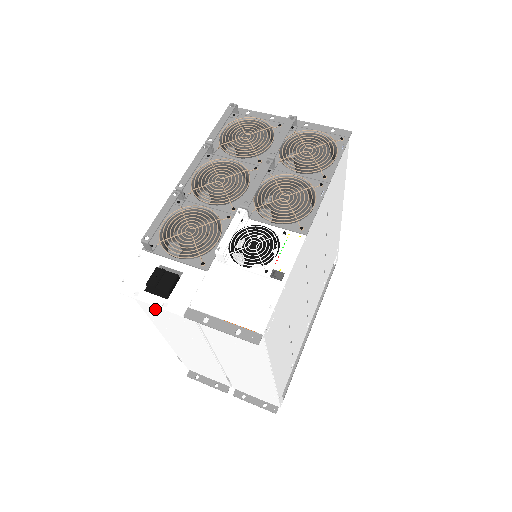
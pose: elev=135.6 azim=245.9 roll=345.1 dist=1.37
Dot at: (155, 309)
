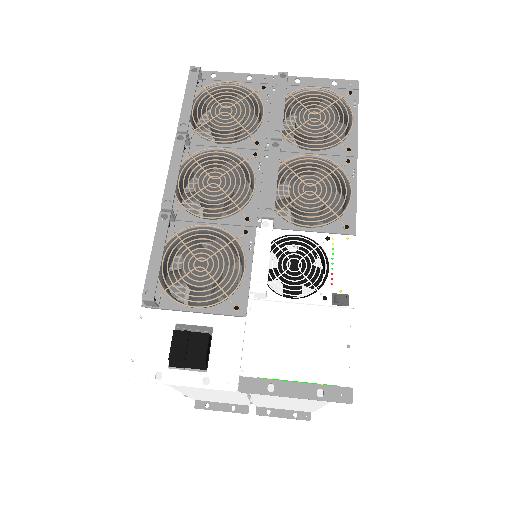
Dot at: occluded
